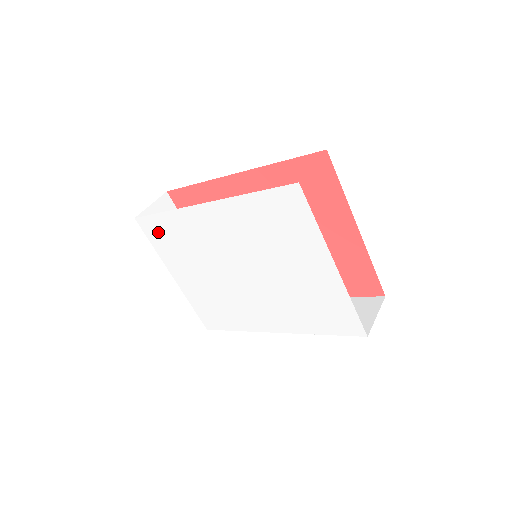
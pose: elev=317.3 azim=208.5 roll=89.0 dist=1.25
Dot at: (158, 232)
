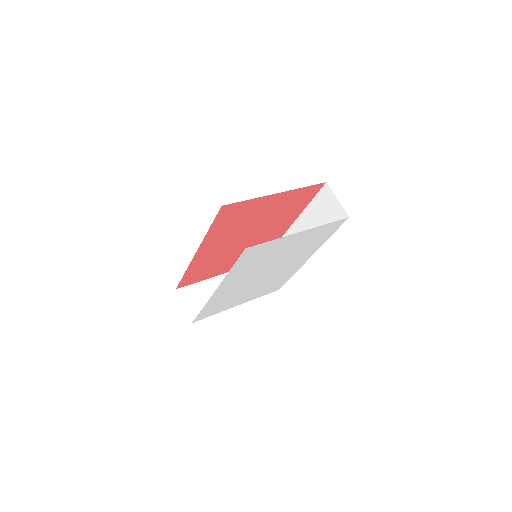
Dot at: (209, 312)
